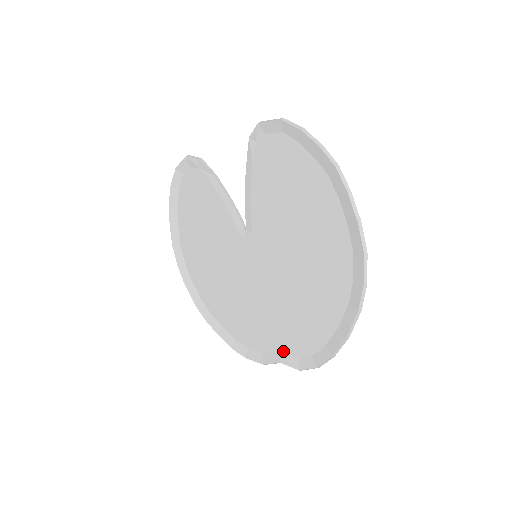
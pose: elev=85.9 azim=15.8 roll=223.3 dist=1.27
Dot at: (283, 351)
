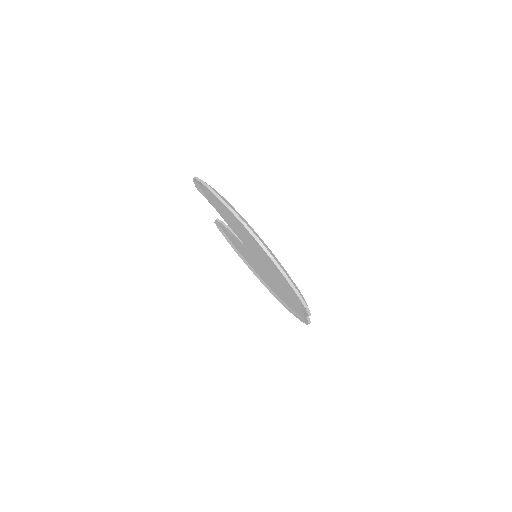
Dot at: (302, 308)
